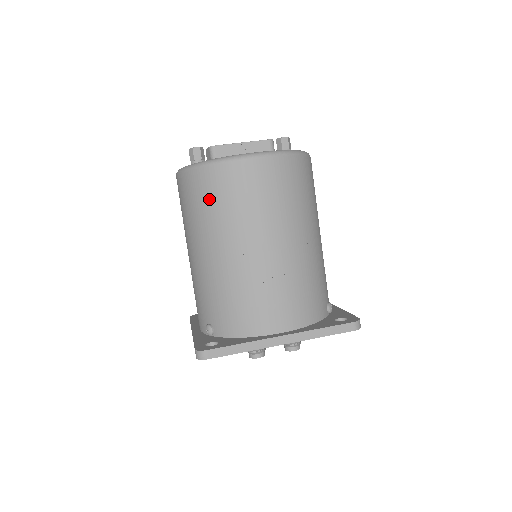
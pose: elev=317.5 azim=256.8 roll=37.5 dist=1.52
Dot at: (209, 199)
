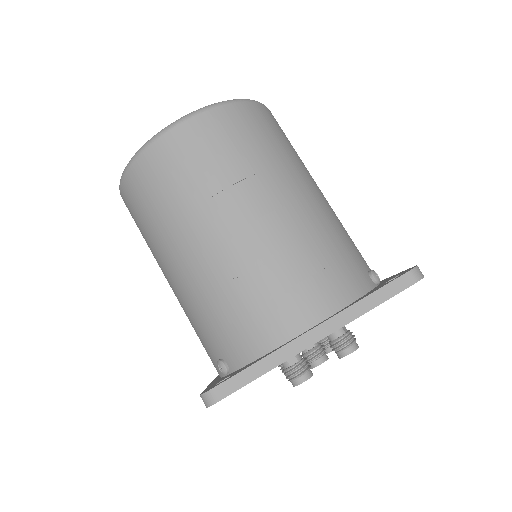
Dot at: (153, 196)
